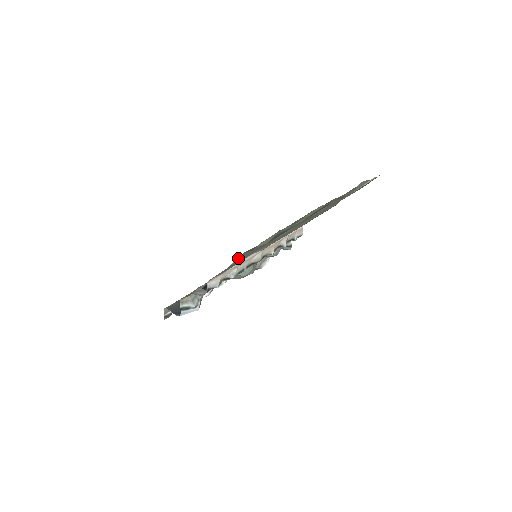
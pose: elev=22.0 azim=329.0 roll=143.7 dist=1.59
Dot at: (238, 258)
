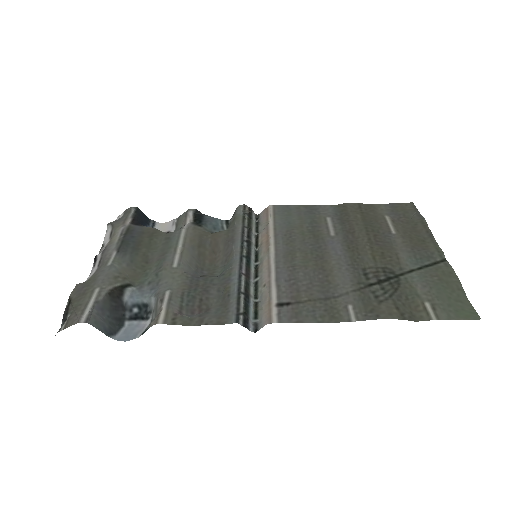
Dot at: (367, 316)
